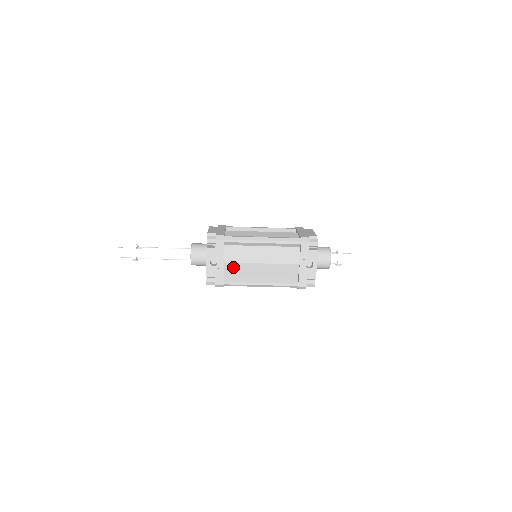
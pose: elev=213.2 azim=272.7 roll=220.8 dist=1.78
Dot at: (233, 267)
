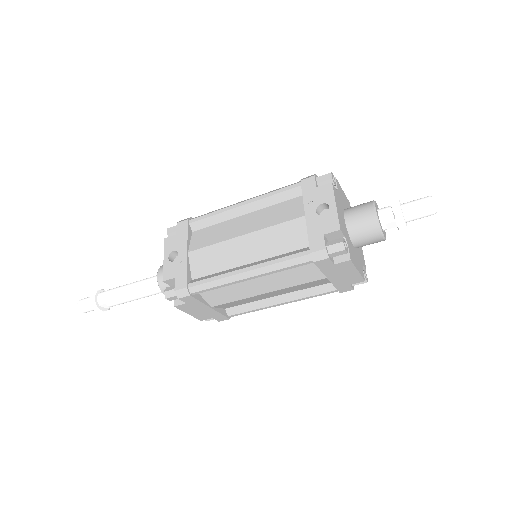
Dot at: (202, 257)
